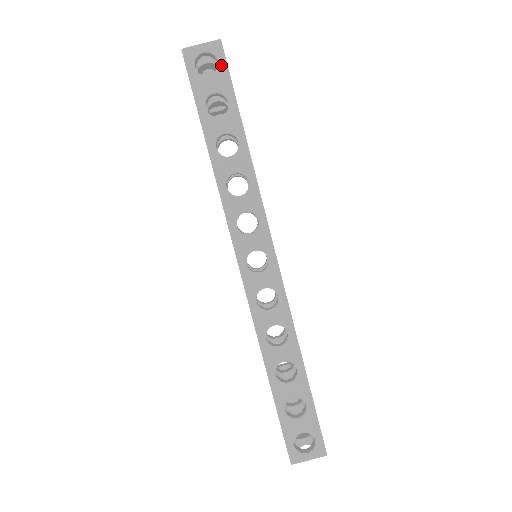
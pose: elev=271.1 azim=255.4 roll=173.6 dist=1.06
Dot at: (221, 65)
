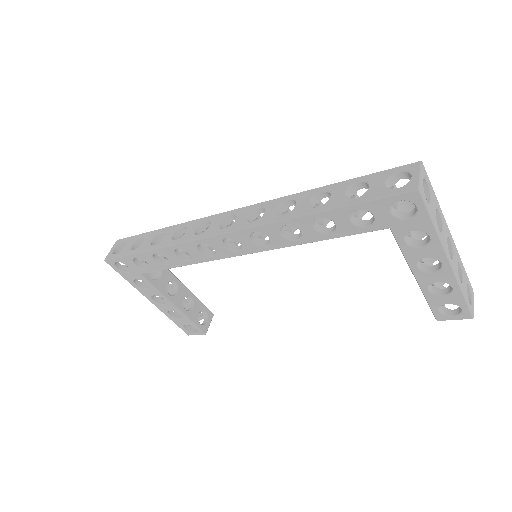
Dot at: (125, 240)
